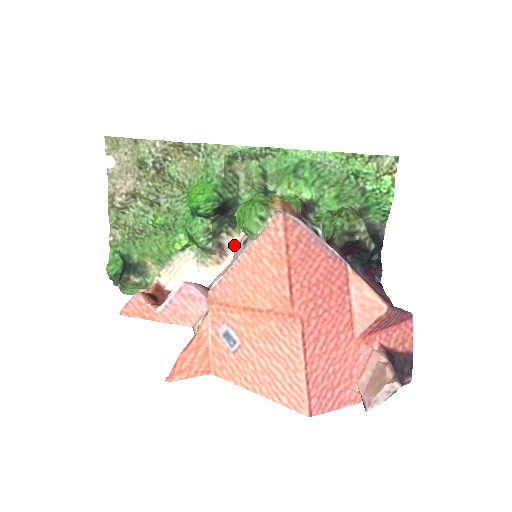
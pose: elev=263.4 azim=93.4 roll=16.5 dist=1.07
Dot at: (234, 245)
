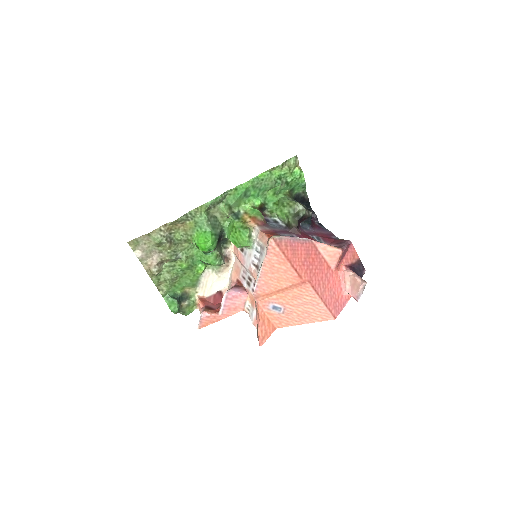
Dot at: (232, 252)
